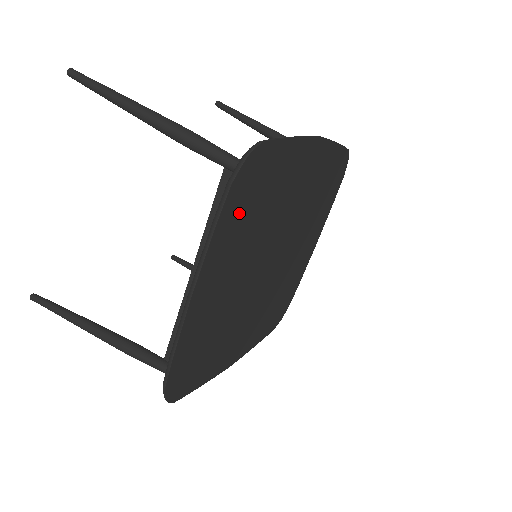
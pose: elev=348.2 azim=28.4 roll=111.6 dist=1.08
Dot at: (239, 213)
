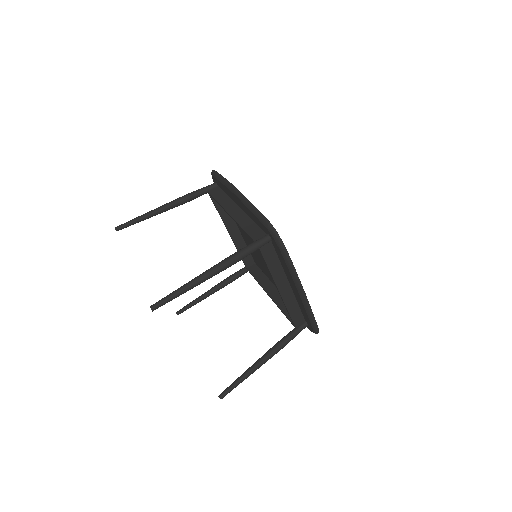
Dot at: occluded
